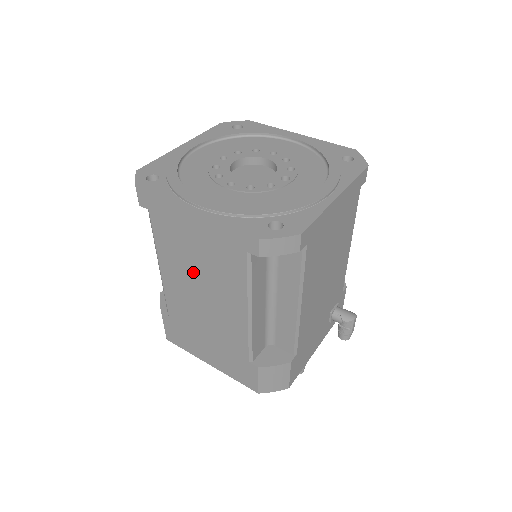
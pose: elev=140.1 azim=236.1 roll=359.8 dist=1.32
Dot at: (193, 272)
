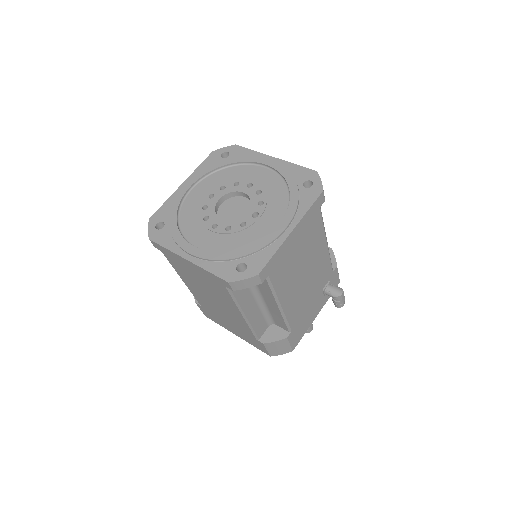
Dot at: (202, 288)
